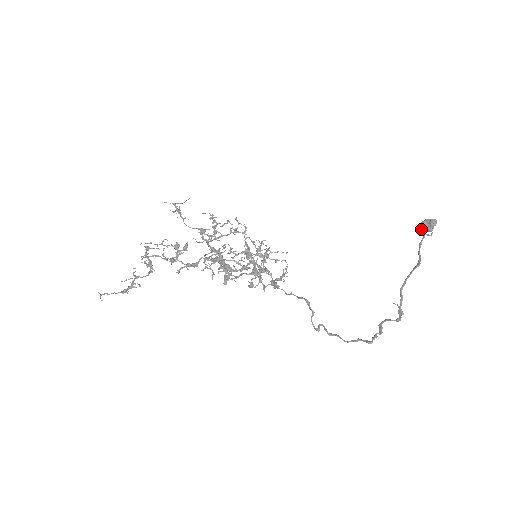
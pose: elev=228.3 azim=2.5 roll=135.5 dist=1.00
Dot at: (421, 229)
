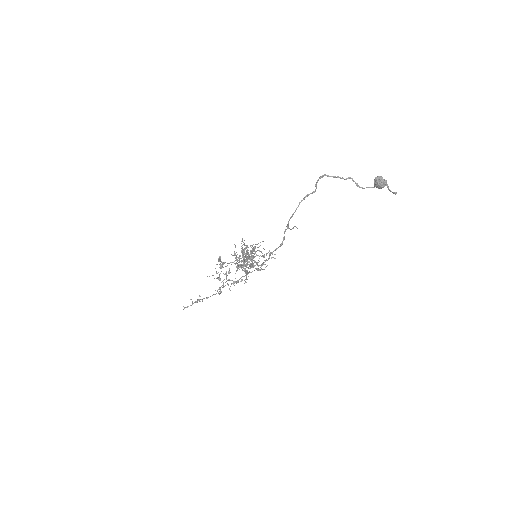
Dot at: (393, 193)
